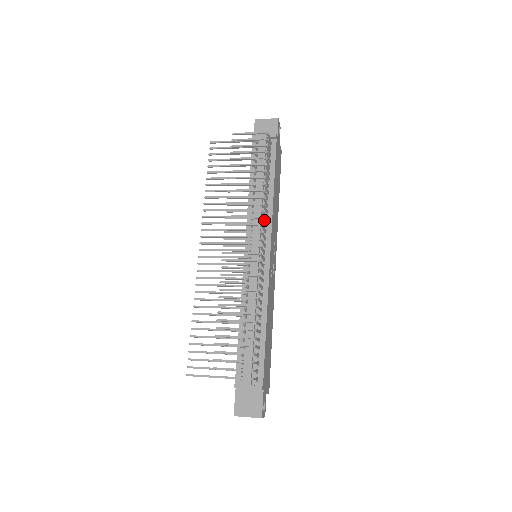
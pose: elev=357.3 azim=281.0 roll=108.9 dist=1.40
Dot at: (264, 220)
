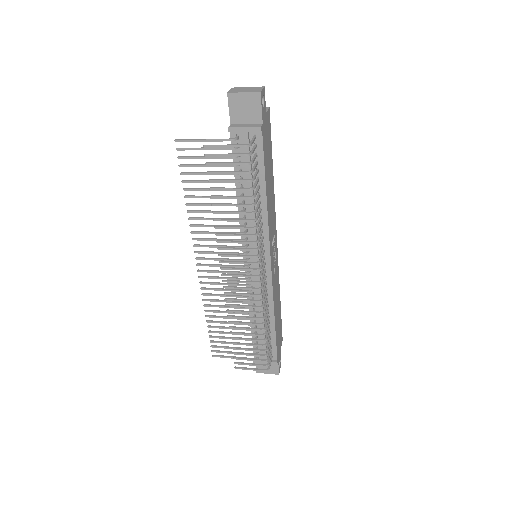
Dot at: (260, 246)
